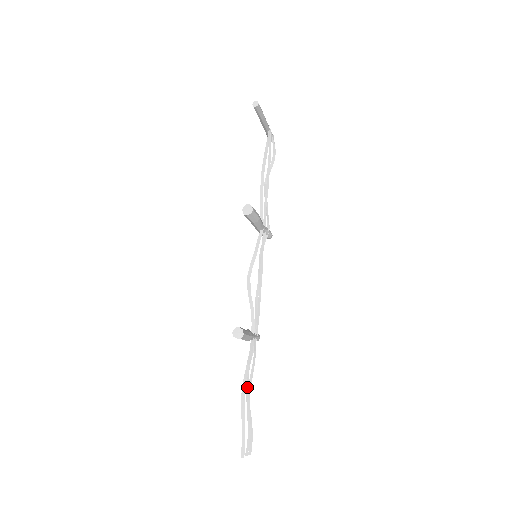
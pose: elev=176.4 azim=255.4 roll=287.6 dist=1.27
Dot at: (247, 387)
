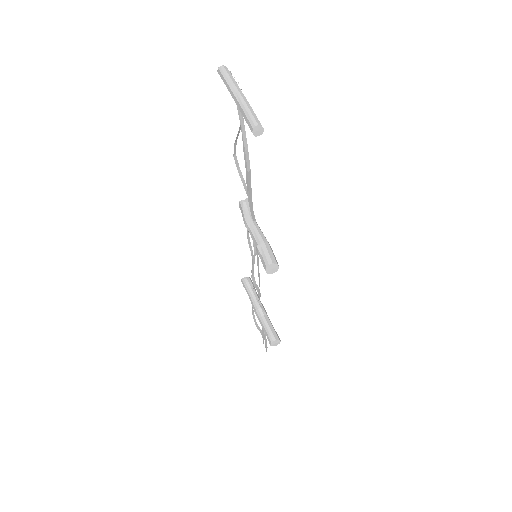
Dot at: (255, 321)
